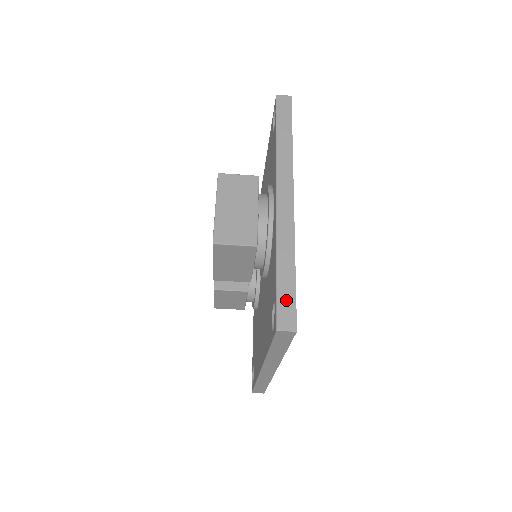
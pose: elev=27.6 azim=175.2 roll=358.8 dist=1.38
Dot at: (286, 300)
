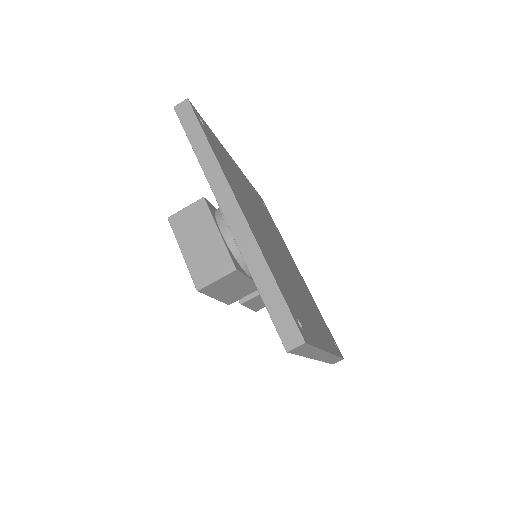
Dot at: (281, 317)
